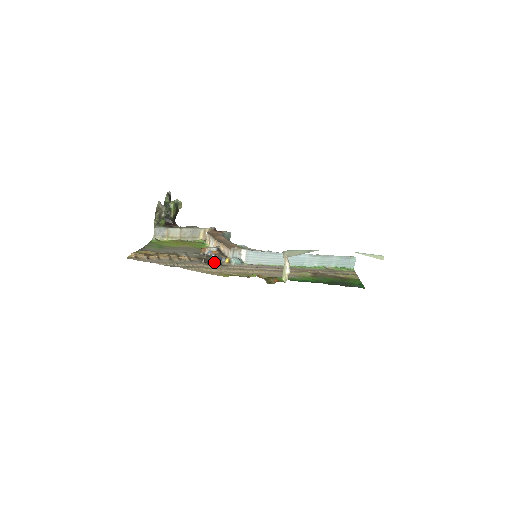
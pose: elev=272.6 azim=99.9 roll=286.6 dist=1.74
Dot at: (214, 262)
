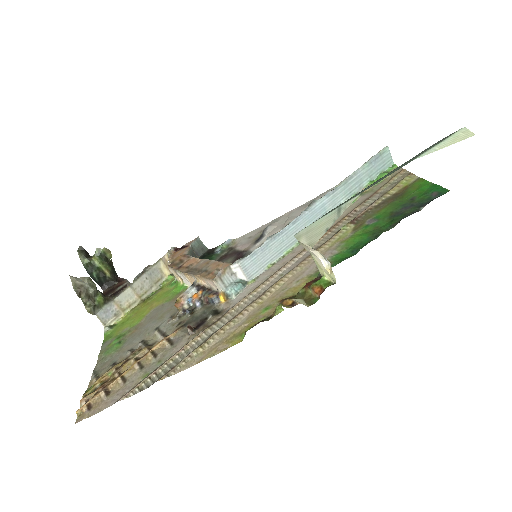
Dot at: (206, 317)
